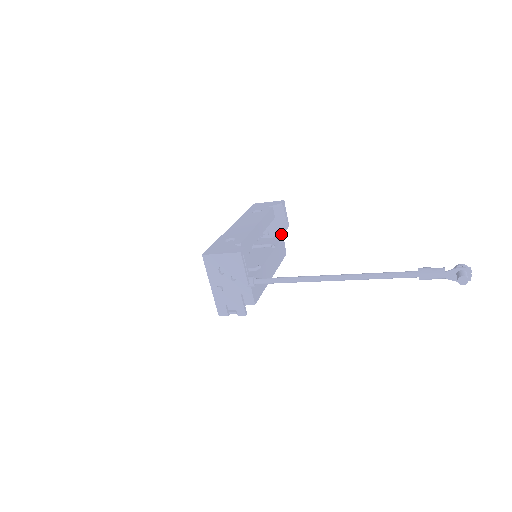
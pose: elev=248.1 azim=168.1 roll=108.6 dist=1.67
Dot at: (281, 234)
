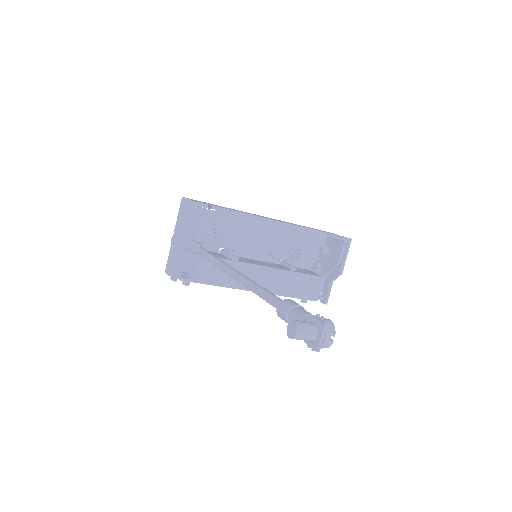
Dot at: (331, 278)
